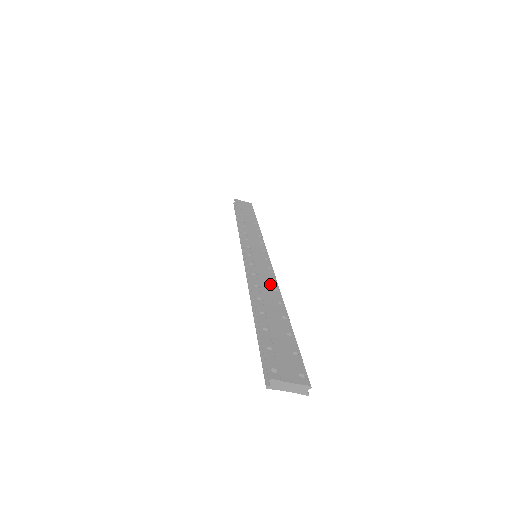
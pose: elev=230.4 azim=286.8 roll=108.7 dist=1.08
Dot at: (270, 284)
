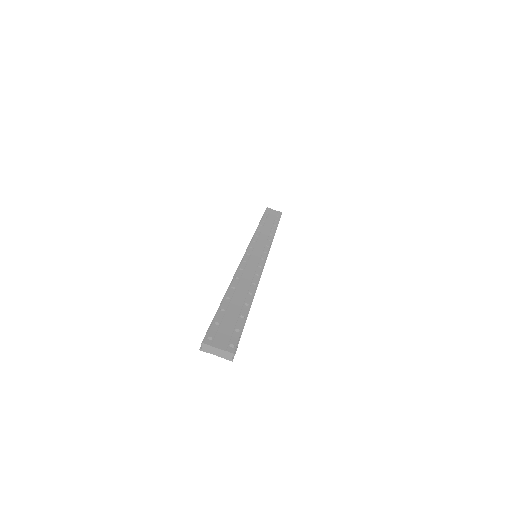
Dot at: (252, 278)
